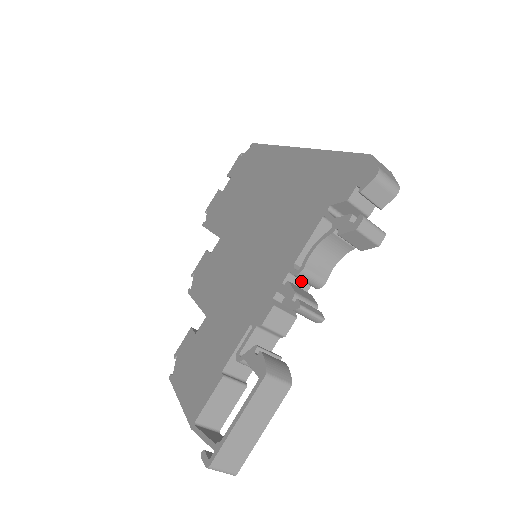
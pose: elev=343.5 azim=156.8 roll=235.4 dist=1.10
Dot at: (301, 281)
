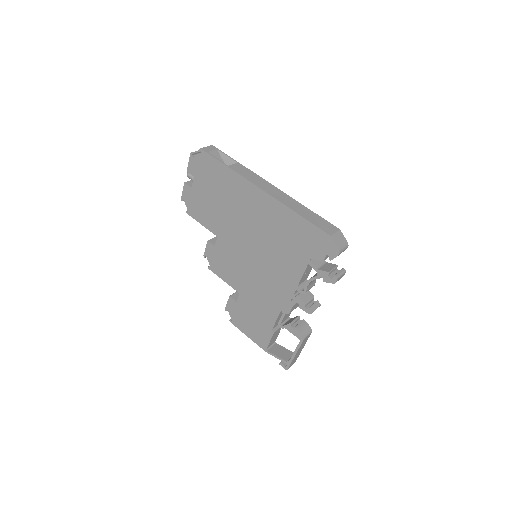
Dot at: occluded
